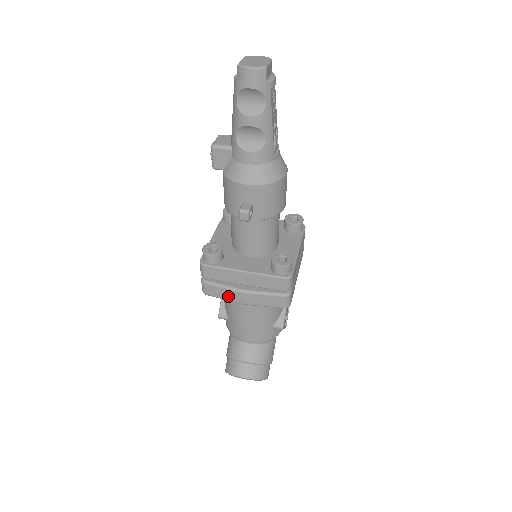
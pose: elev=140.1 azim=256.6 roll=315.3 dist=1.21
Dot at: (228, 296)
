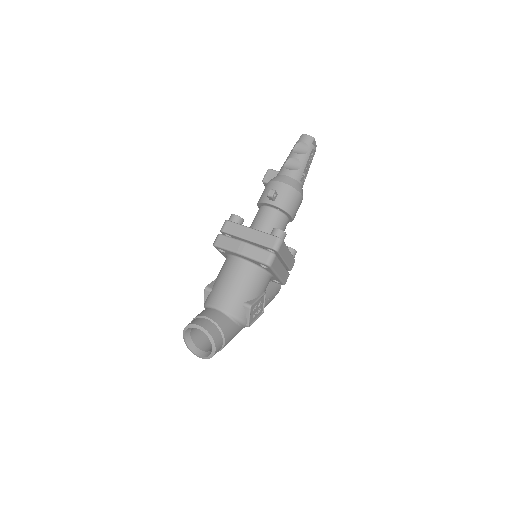
Dot at: (231, 245)
